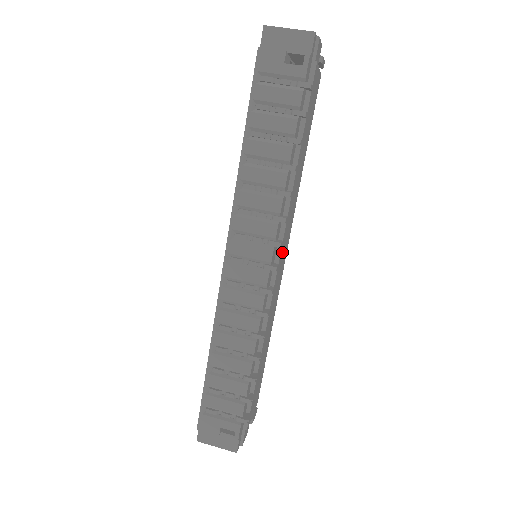
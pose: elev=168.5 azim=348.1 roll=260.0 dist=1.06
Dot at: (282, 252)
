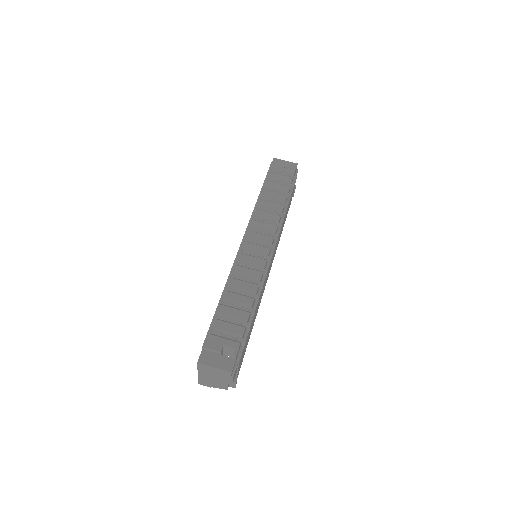
Dot at: occluded
